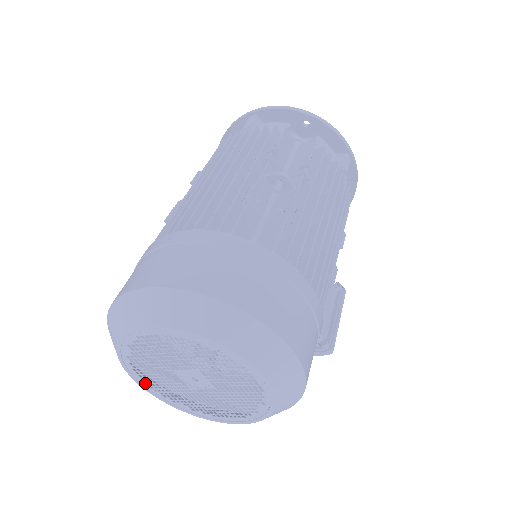
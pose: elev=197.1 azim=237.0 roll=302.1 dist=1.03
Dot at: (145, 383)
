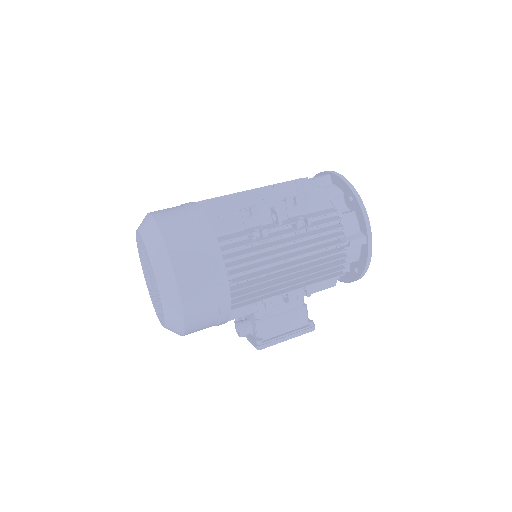
Dot at: (143, 269)
